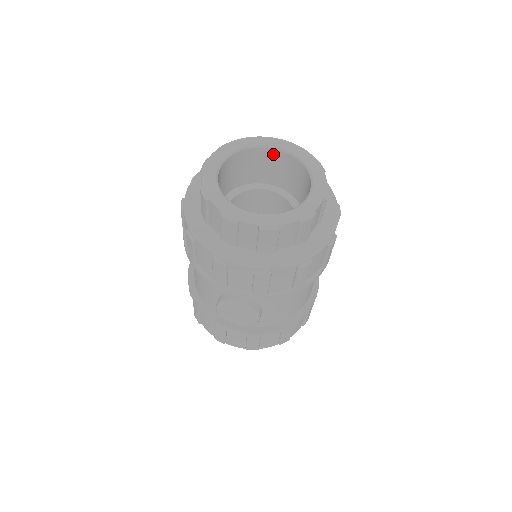
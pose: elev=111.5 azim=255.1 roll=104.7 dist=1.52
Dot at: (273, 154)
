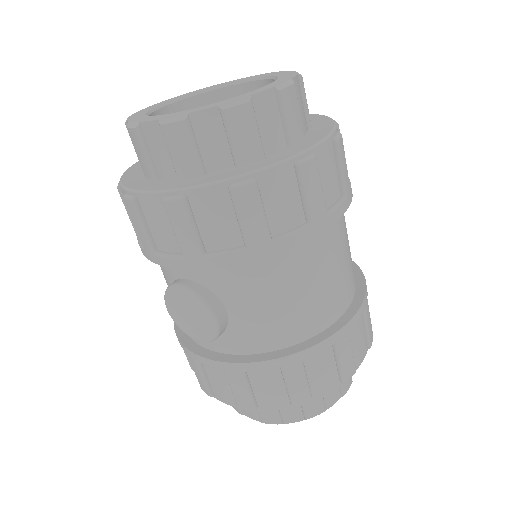
Dot at: (250, 91)
